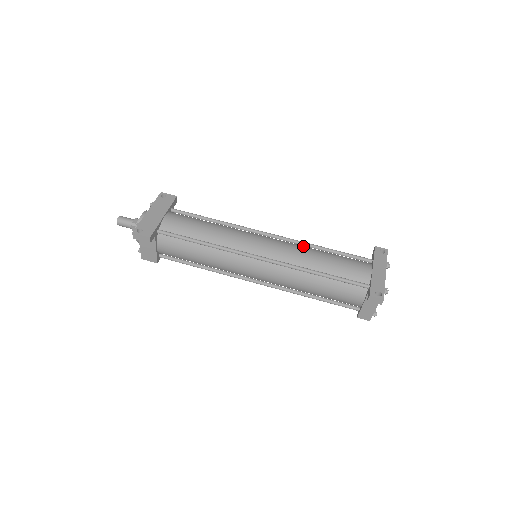
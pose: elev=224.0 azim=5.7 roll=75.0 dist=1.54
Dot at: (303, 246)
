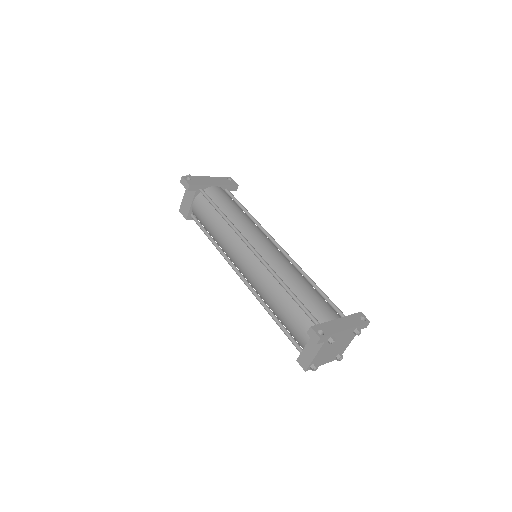
Dot at: (297, 269)
